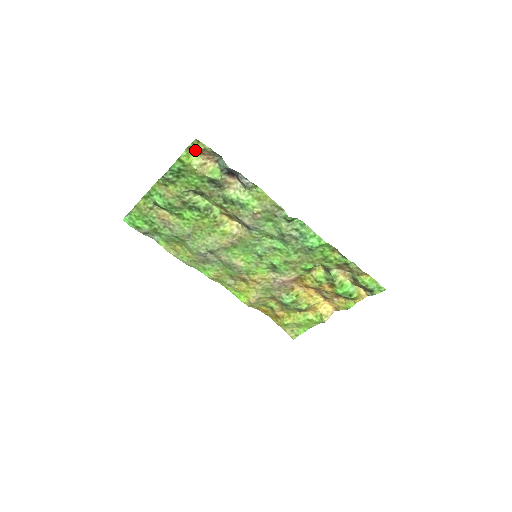
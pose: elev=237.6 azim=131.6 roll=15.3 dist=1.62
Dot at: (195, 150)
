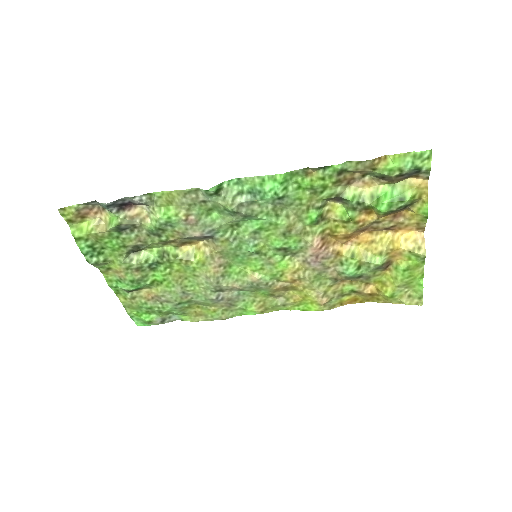
Dot at: (75, 218)
